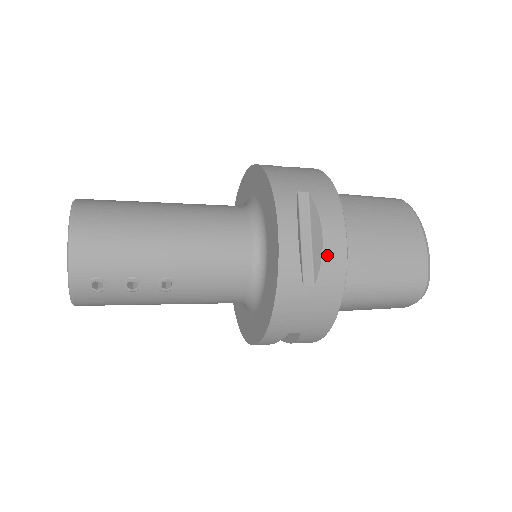
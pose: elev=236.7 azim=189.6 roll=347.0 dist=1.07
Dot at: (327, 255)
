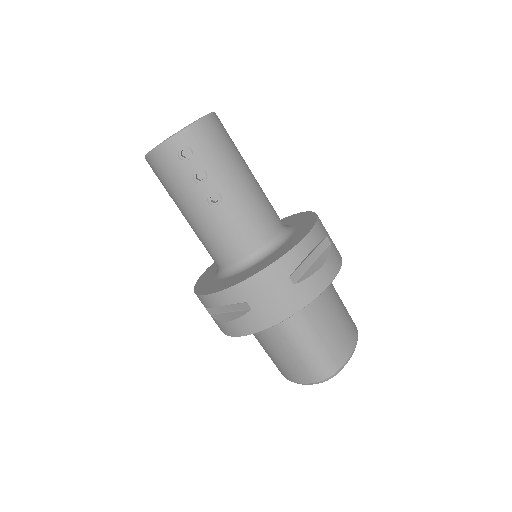
Dot at: (316, 277)
